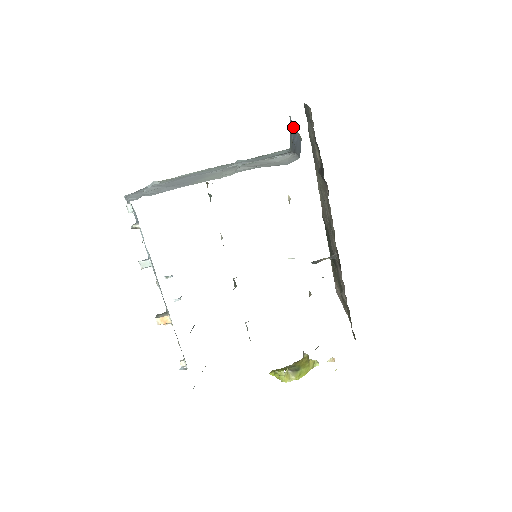
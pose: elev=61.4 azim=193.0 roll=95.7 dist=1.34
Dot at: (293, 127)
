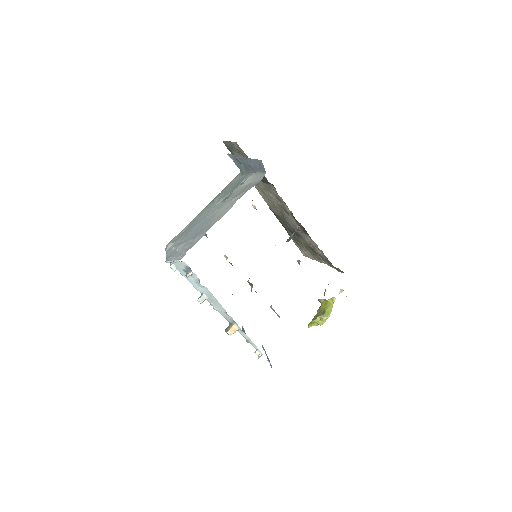
Dot at: (241, 158)
